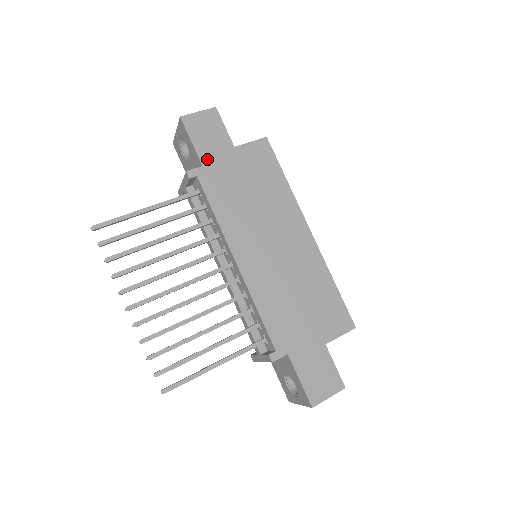
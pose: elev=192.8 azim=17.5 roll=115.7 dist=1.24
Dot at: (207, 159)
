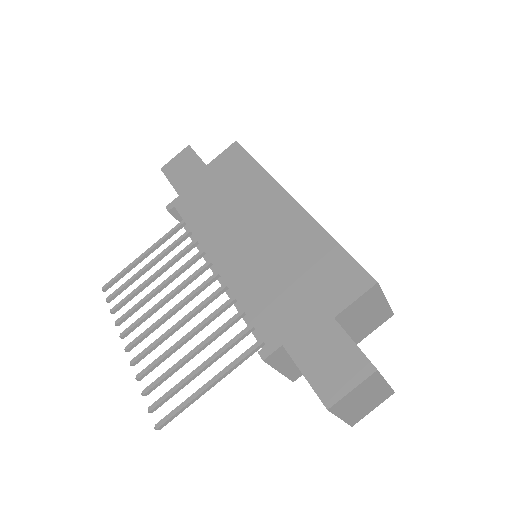
Dot at: (183, 188)
